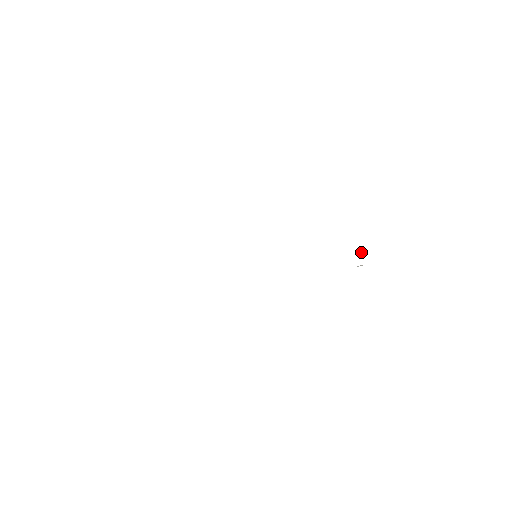
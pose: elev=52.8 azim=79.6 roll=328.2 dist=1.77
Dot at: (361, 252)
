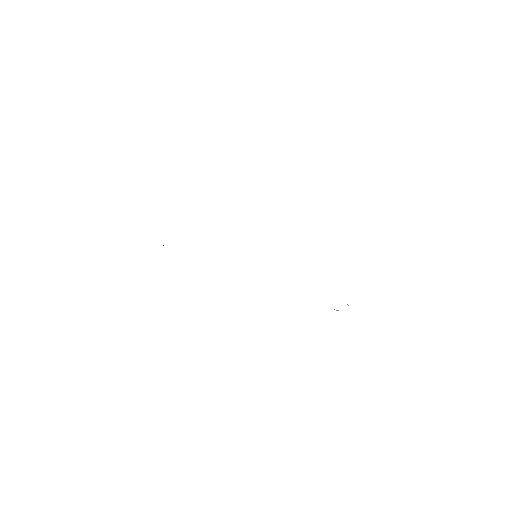
Dot at: (347, 304)
